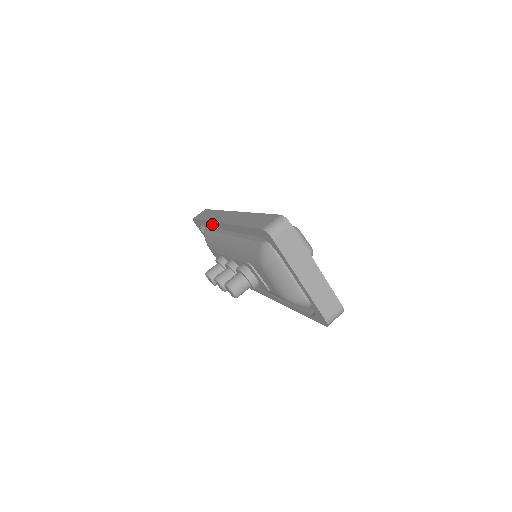
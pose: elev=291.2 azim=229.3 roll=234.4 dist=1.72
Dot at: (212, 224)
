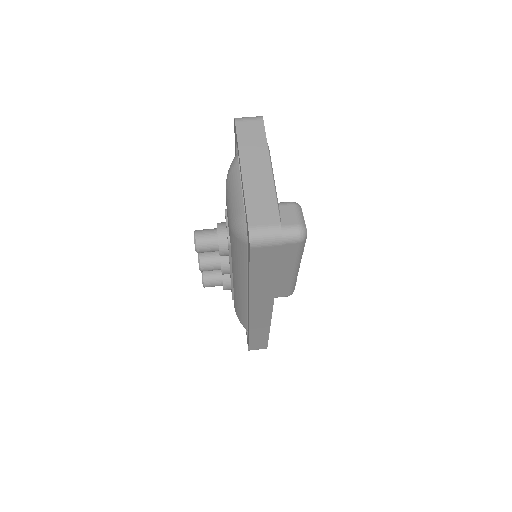
Dot at: occluded
